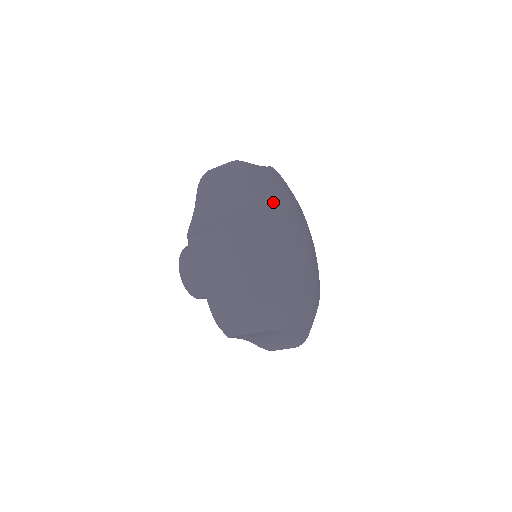
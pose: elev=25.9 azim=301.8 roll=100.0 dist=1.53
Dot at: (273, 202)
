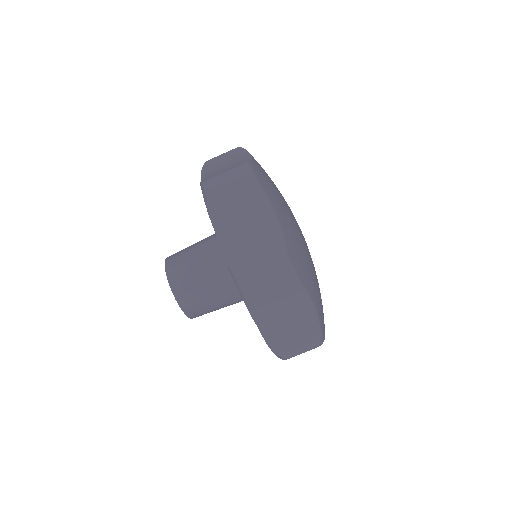
Dot at: occluded
